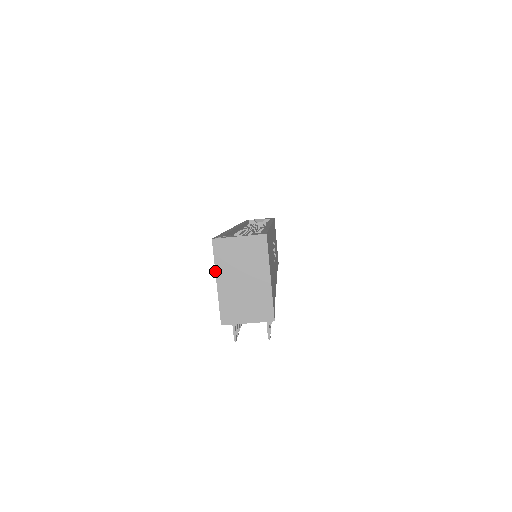
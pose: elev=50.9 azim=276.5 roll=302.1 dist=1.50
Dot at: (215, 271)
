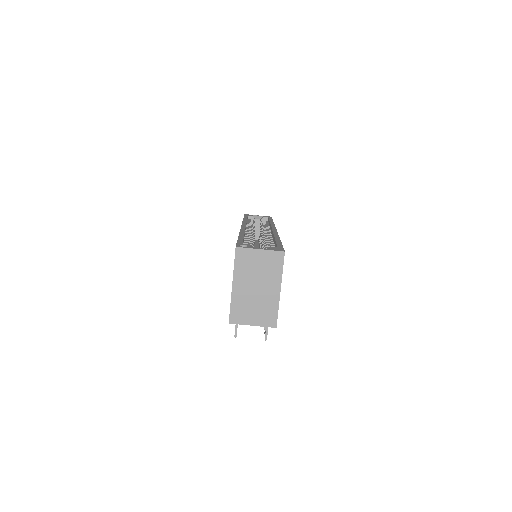
Dot at: (233, 275)
